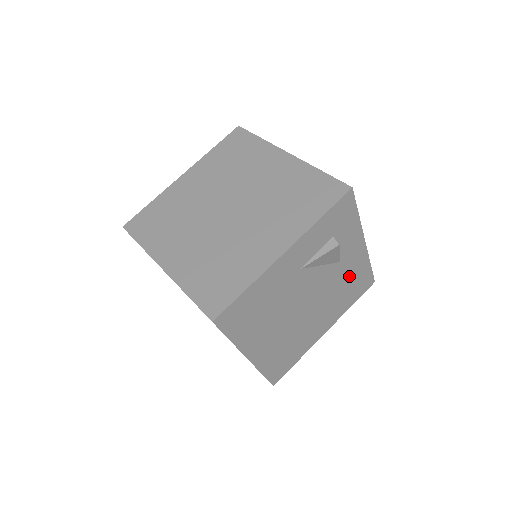
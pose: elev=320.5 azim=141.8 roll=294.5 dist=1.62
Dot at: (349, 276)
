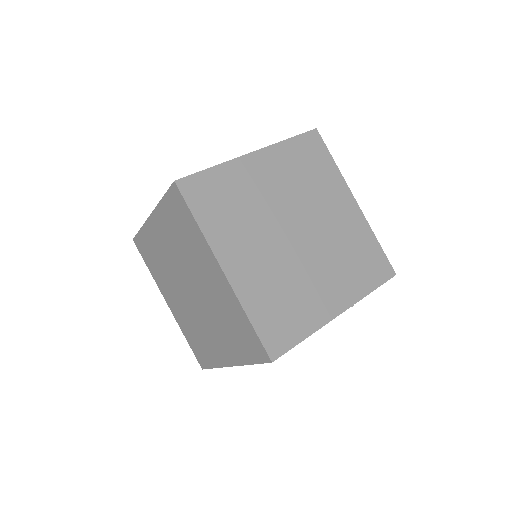
Dot at: occluded
